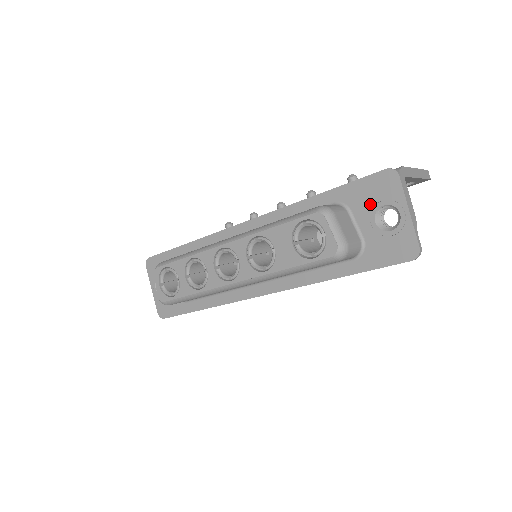
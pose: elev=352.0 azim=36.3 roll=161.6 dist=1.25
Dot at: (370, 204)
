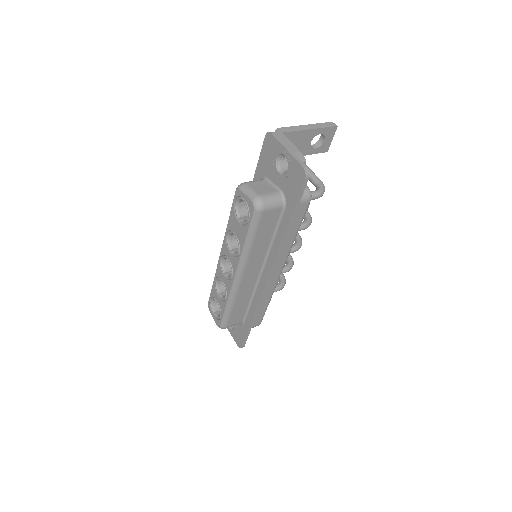
Dot at: (271, 164)
